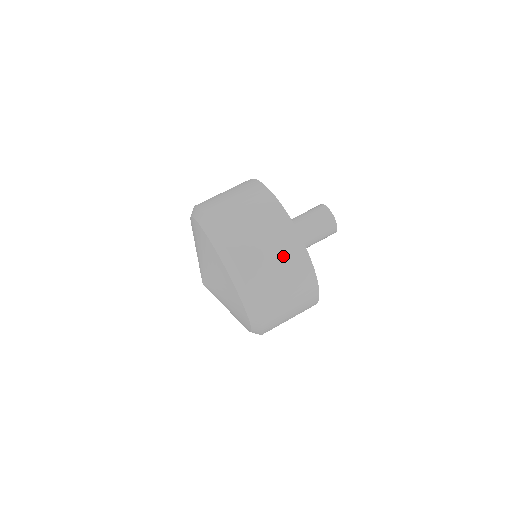
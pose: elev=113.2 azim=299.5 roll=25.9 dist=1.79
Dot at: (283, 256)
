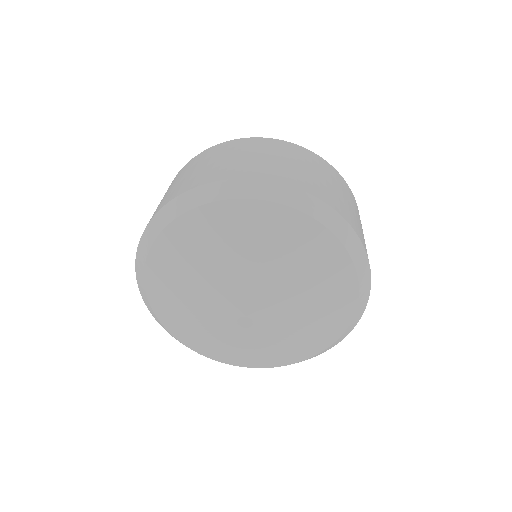
Dot at: (274, 152)
